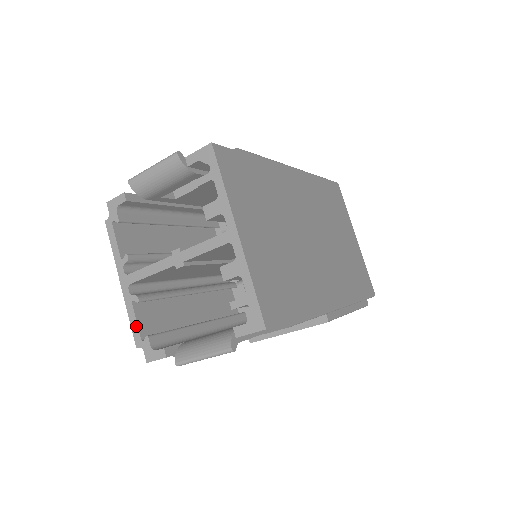
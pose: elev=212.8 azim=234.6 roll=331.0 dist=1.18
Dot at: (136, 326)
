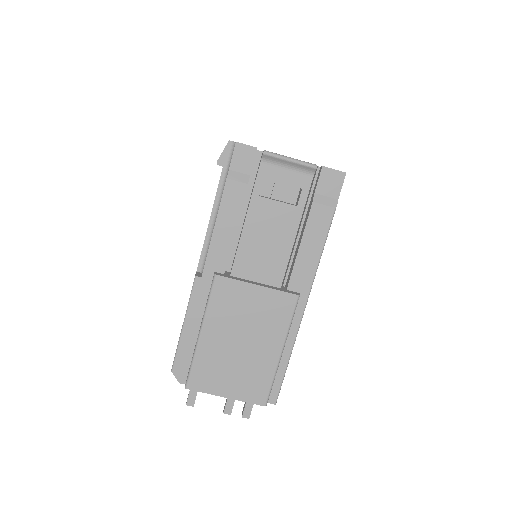
Dot at: occluded
